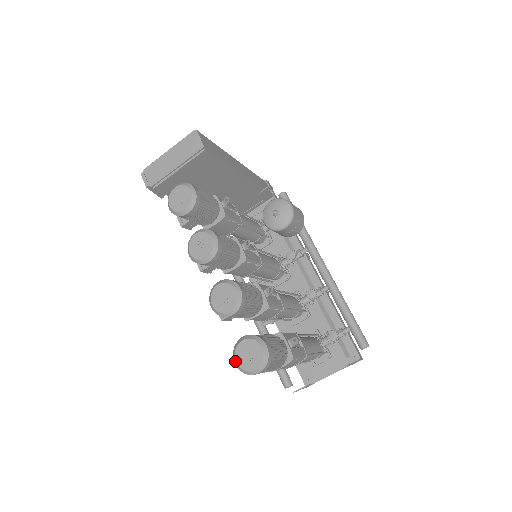
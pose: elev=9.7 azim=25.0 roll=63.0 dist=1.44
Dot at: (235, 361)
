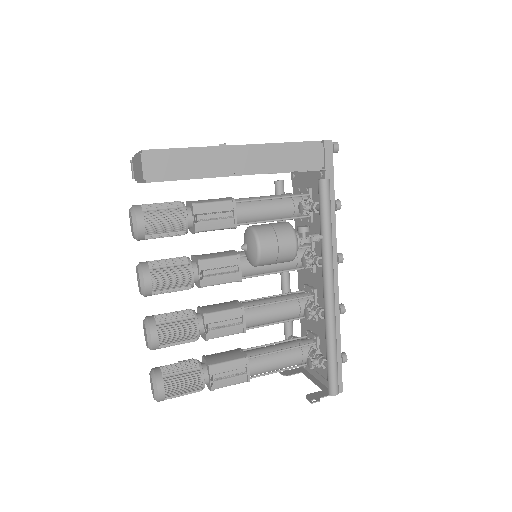
Dot at: occluded
